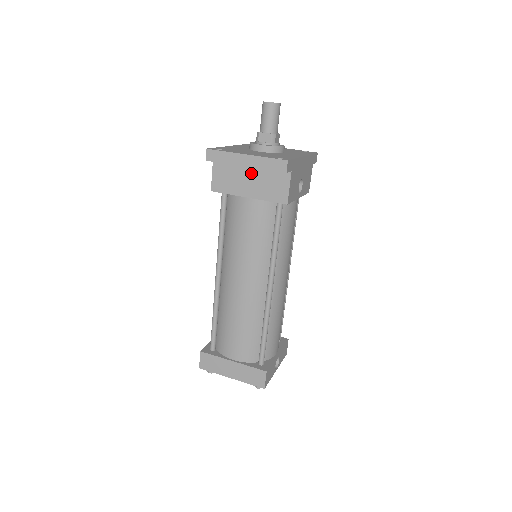
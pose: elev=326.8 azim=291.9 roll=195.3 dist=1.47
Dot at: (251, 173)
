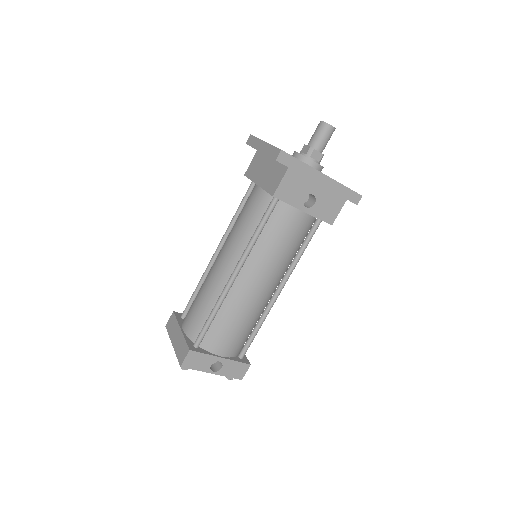
Dot at: (269, 165)
